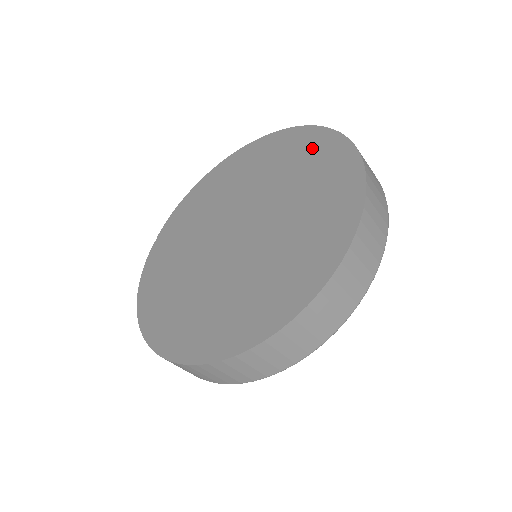
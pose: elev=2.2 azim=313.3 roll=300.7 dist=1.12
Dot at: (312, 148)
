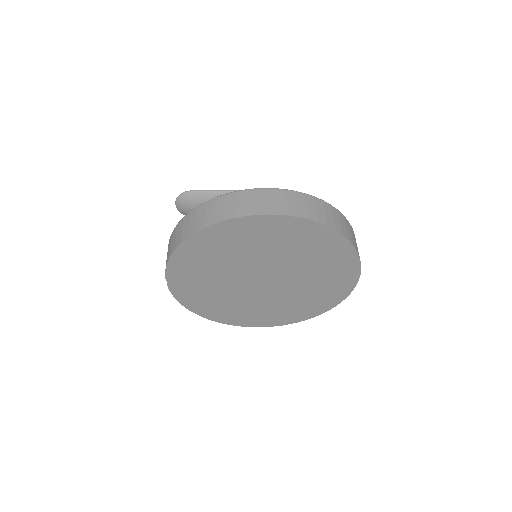
Dot at: (311, 238)
